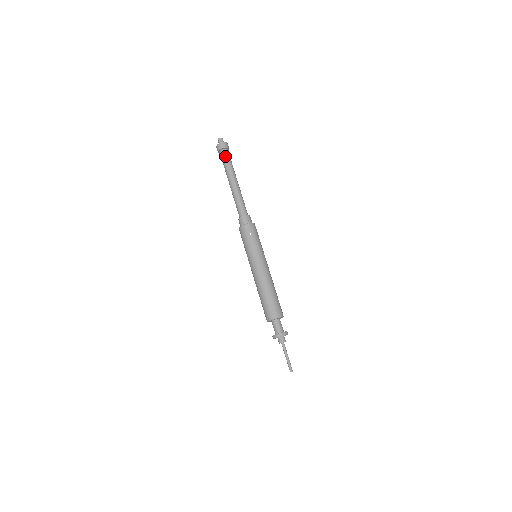
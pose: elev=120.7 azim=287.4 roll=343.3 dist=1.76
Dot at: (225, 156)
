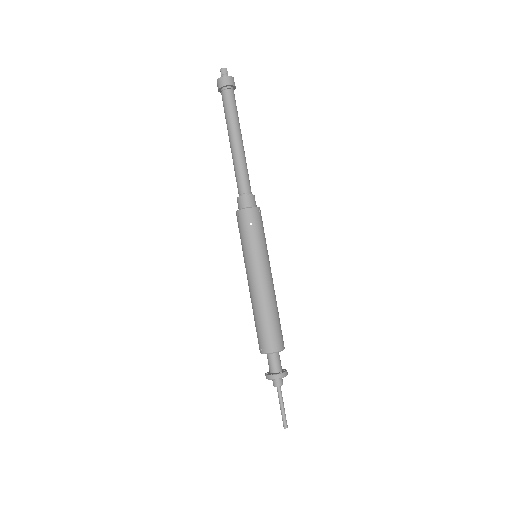
Dot at: (227, 98)
